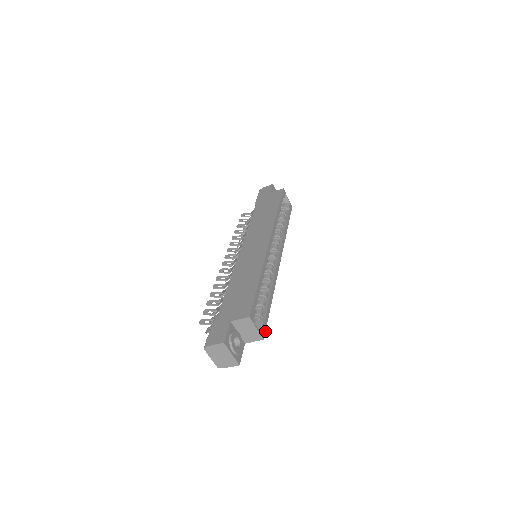
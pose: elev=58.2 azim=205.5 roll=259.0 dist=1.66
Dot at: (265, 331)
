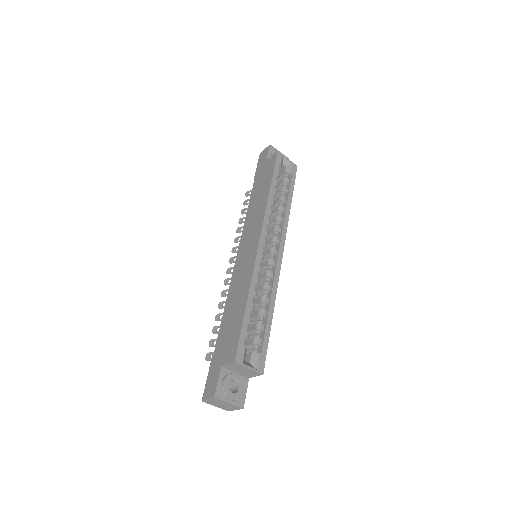
Dot at: occluded
